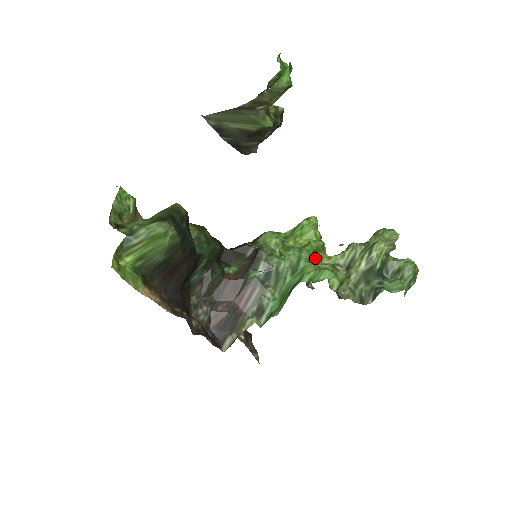
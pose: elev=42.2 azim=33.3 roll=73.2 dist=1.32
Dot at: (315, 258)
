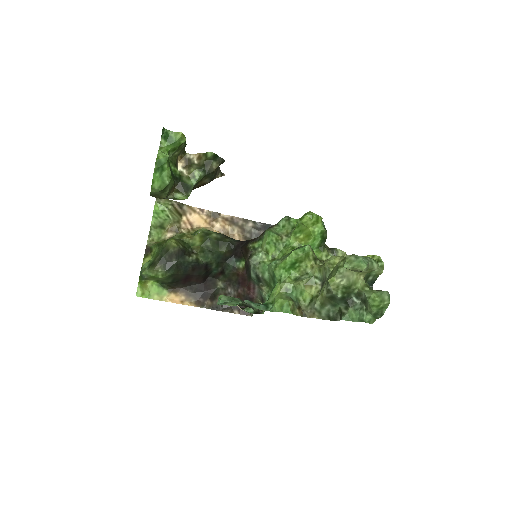
Dot at: (297, 268)
